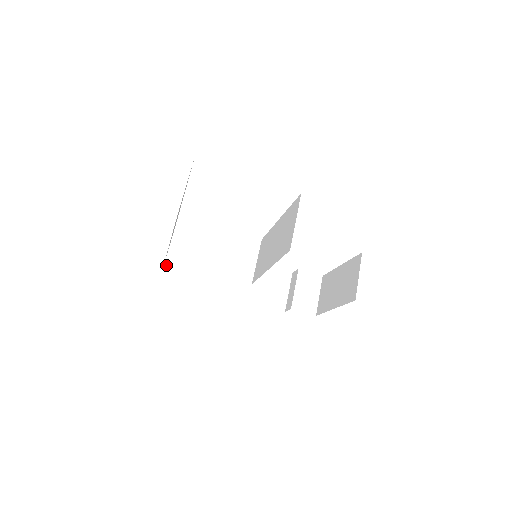
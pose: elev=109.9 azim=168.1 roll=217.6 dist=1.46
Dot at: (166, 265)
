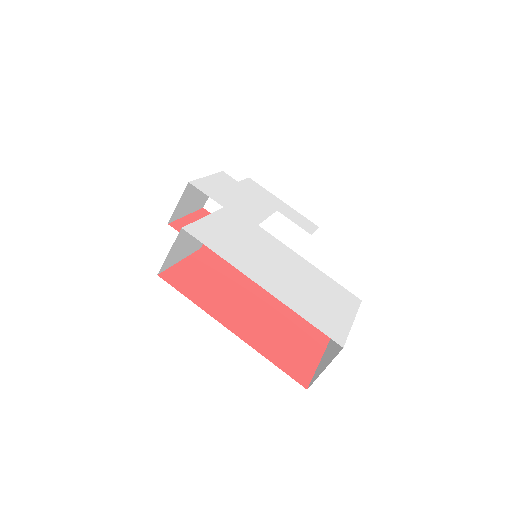
Dot at: (161, 270)
